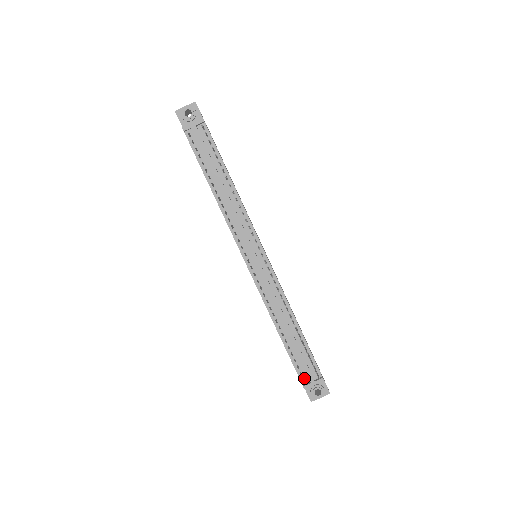
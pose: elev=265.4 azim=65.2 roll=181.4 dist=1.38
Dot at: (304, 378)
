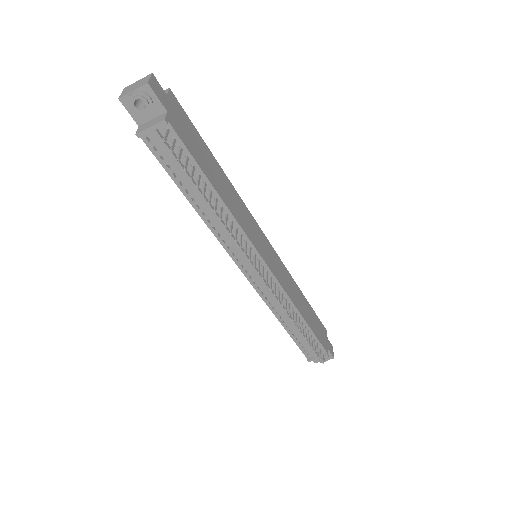
Dot at: (308, 354)
